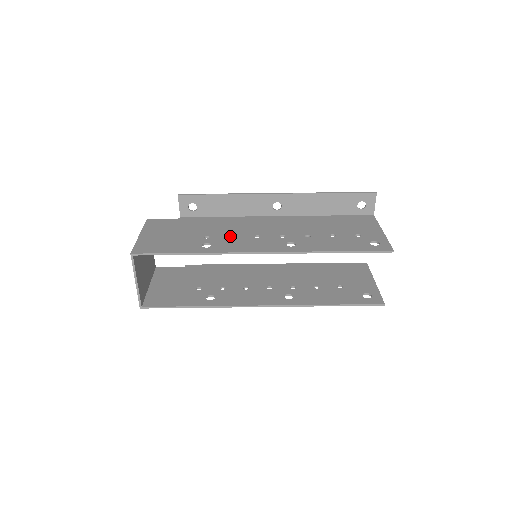
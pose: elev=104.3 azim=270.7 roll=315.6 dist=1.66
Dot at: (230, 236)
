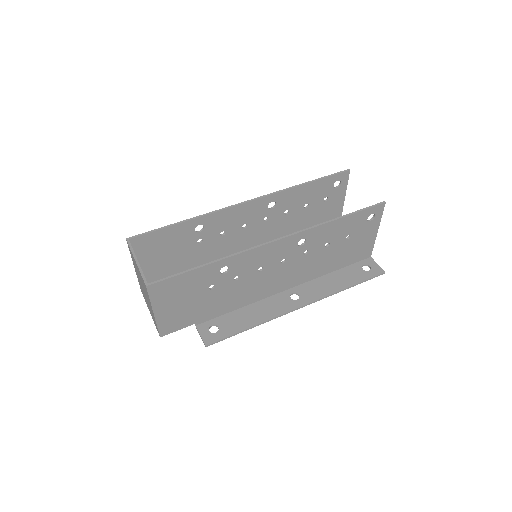
Dot at: (220, 235)
